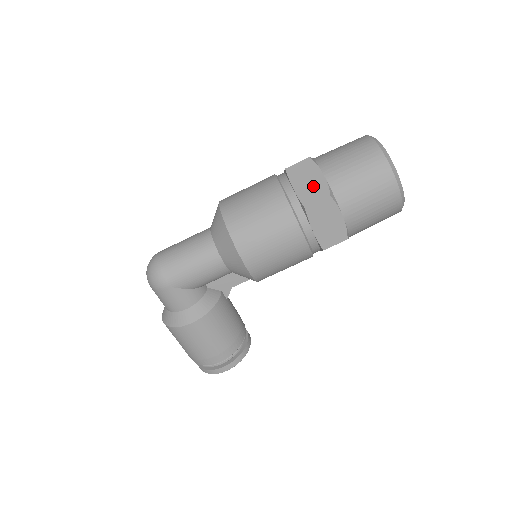
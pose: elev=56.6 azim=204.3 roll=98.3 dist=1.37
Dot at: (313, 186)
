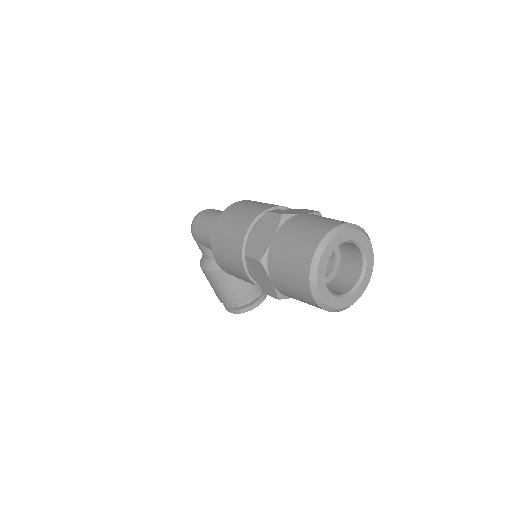
Dot at: (261, 242)
